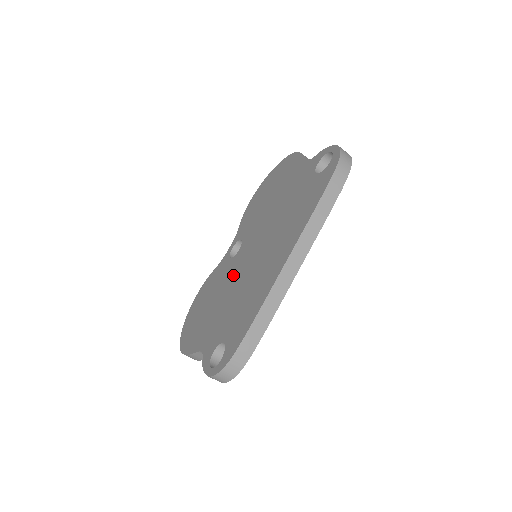
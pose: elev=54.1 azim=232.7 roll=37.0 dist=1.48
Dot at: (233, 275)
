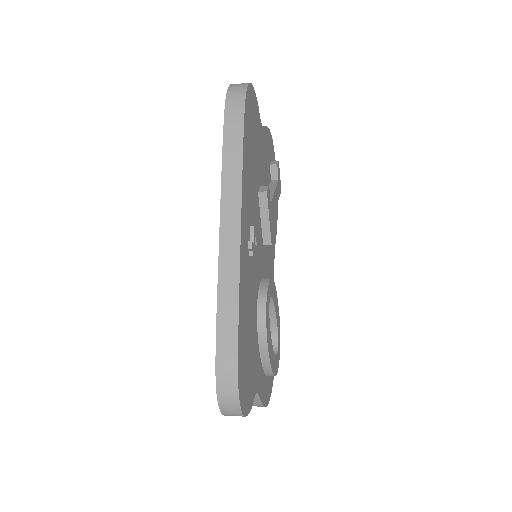
Dot at: occluded
